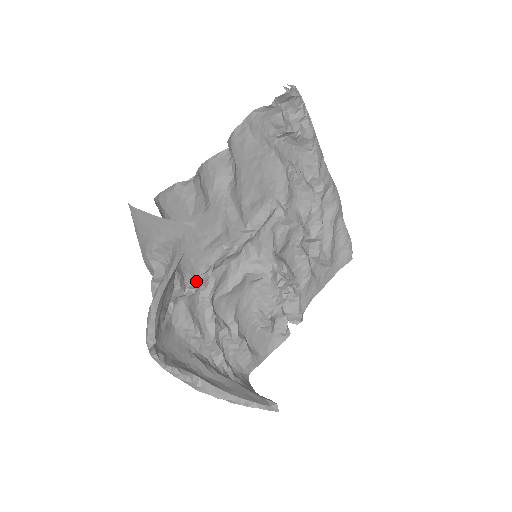
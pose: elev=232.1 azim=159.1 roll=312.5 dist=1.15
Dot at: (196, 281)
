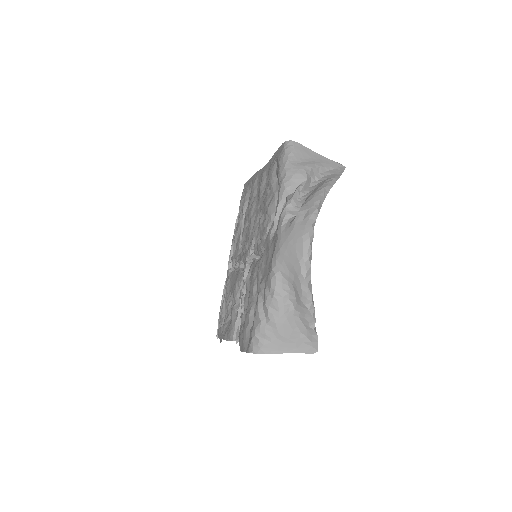
Dot at: occluded
